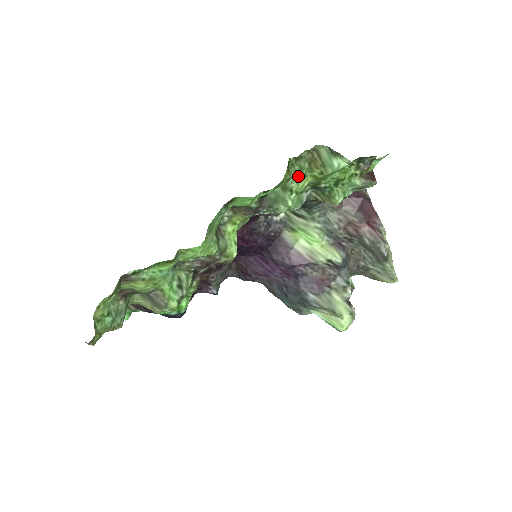
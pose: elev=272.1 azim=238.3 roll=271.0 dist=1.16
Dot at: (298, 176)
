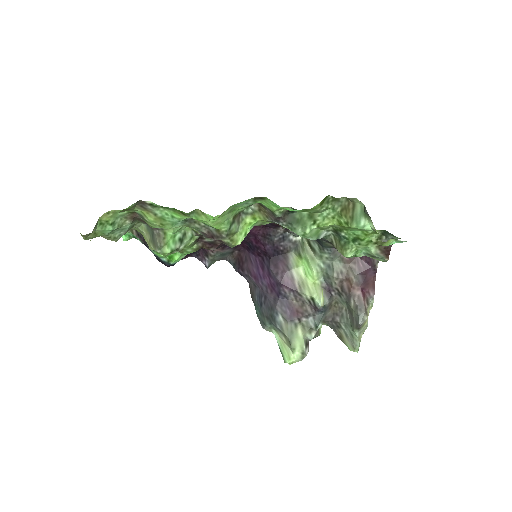
Dot at: (327, 214)
